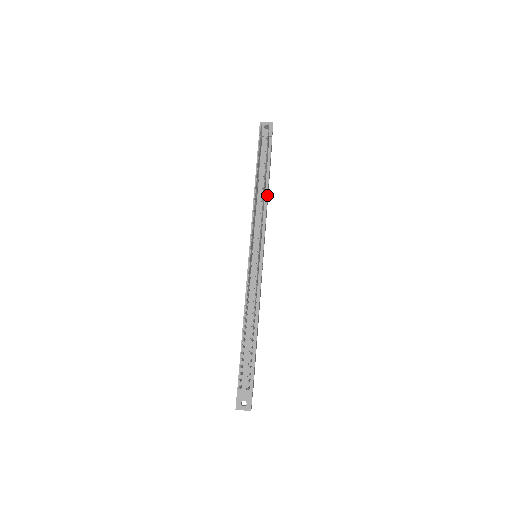
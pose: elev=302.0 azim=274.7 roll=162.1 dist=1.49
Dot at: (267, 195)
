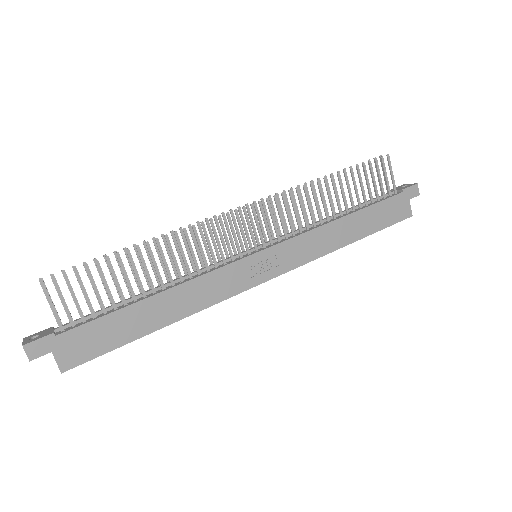
Dot at: (335, 219)
